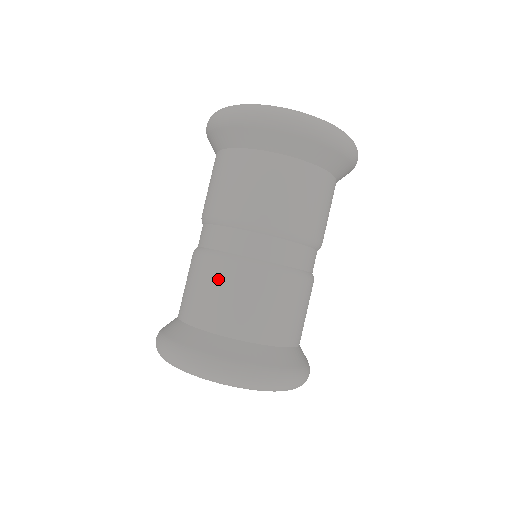
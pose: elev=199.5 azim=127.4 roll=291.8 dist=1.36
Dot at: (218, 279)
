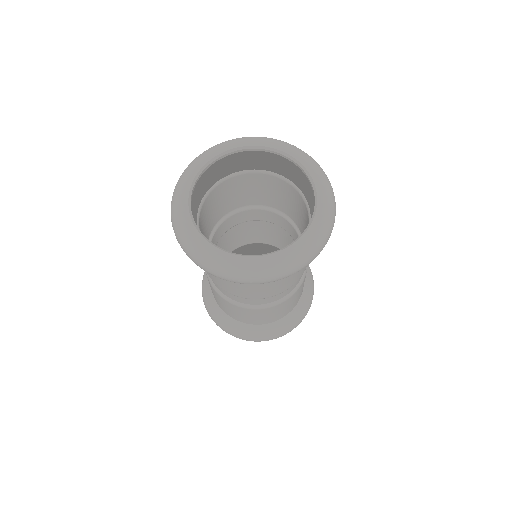
Dot at: (211, 287)
